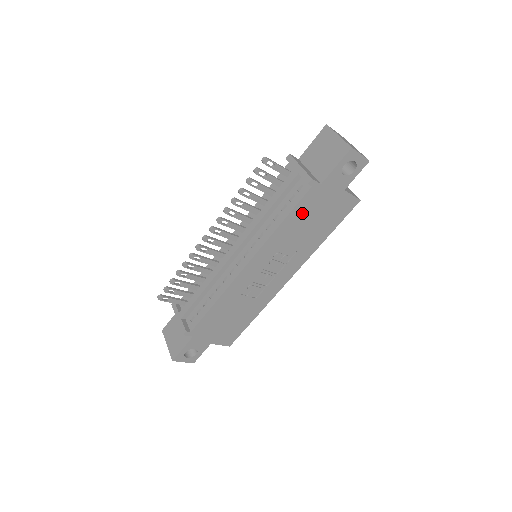
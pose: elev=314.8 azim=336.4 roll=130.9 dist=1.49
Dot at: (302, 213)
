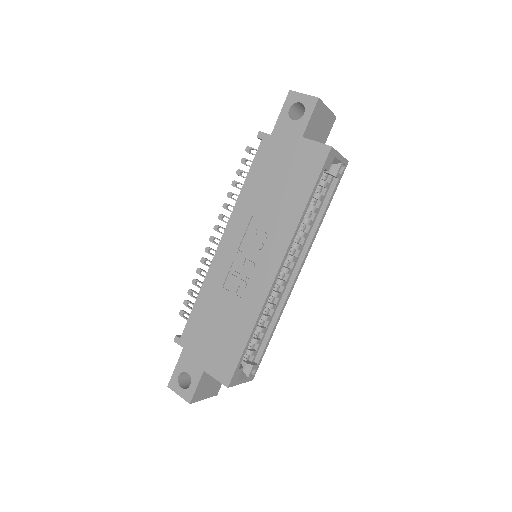
Dot at: (262, 172)
